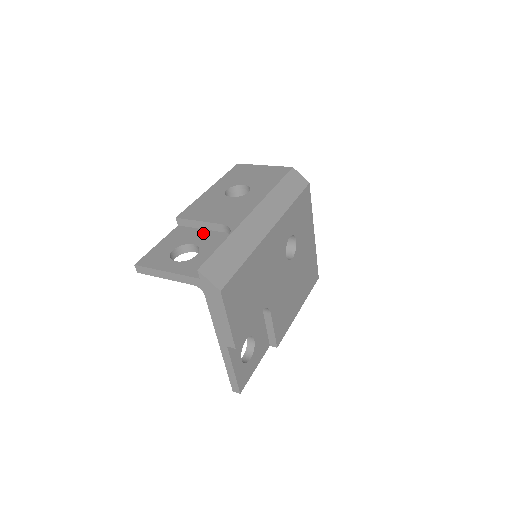
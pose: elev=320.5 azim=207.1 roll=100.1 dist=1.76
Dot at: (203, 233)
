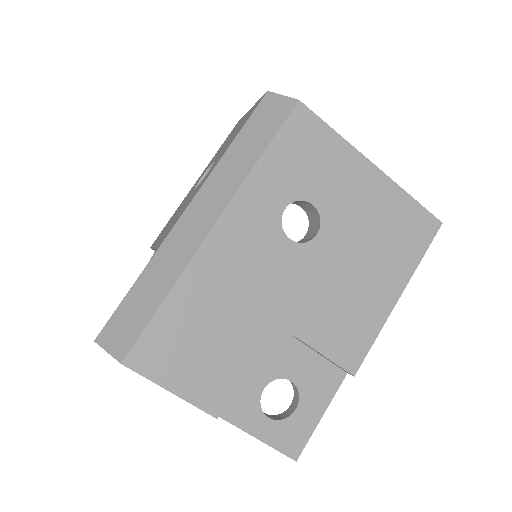
Dot at: occluded
